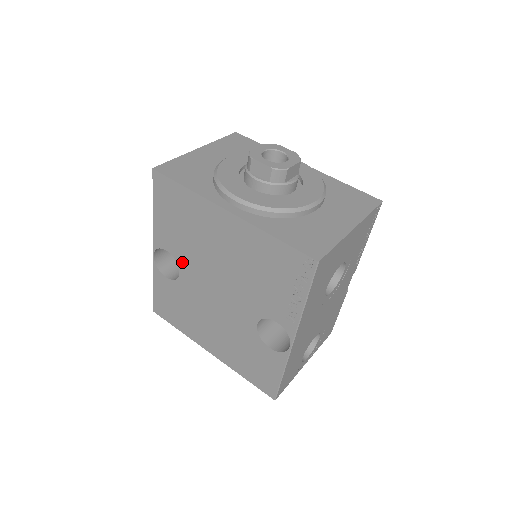
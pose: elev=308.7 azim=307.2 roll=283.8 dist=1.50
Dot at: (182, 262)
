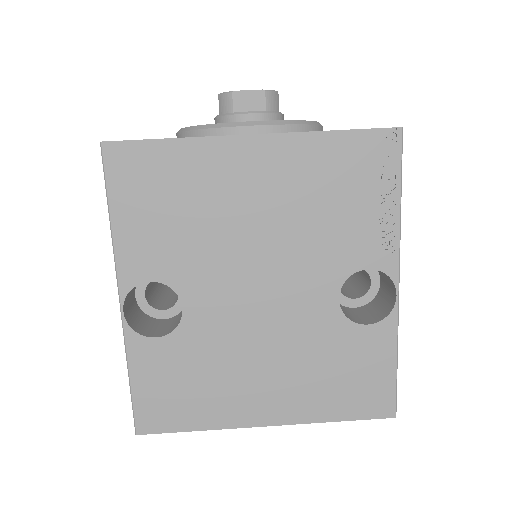
Dot at: (185, 282)
